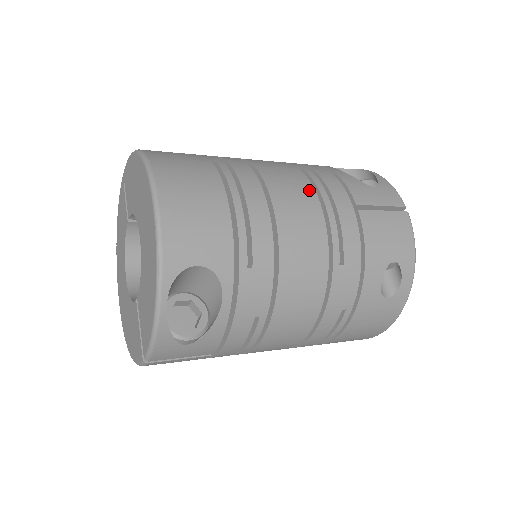
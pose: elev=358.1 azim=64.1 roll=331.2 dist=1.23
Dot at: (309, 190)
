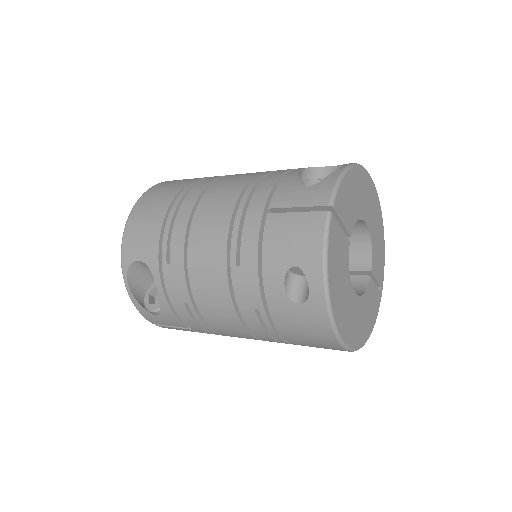
Dot at: (233, 199)
